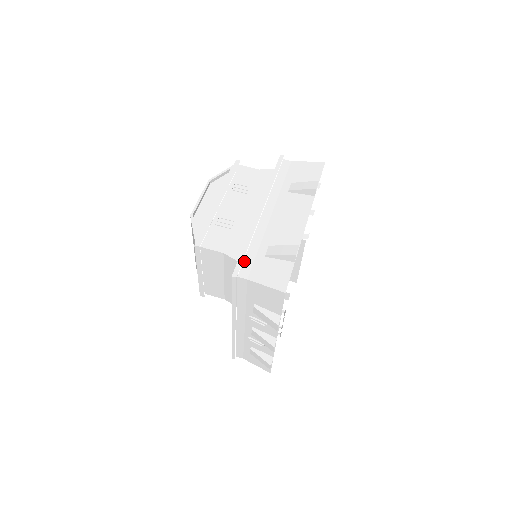
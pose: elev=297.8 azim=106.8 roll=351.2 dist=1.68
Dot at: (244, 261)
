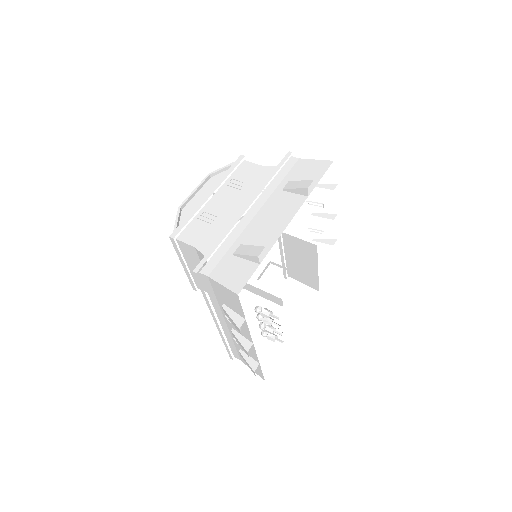
Dot at: (212, 257)
